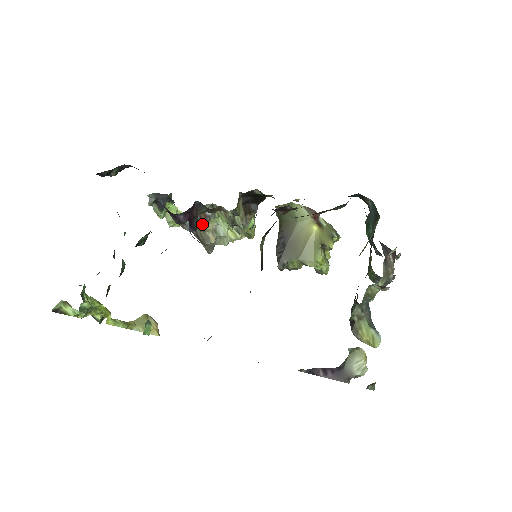
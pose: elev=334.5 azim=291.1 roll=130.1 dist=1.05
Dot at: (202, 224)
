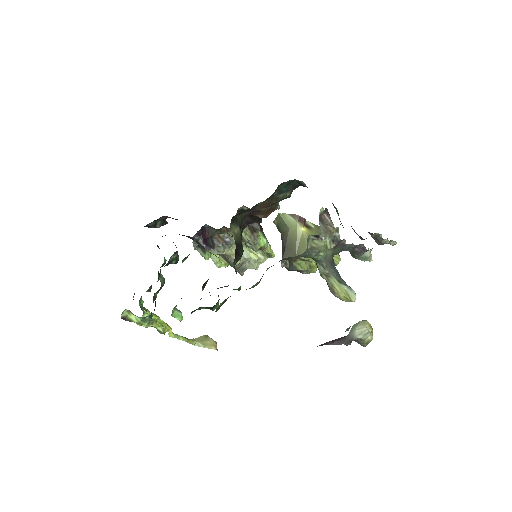
Dot at: (225, 249)
